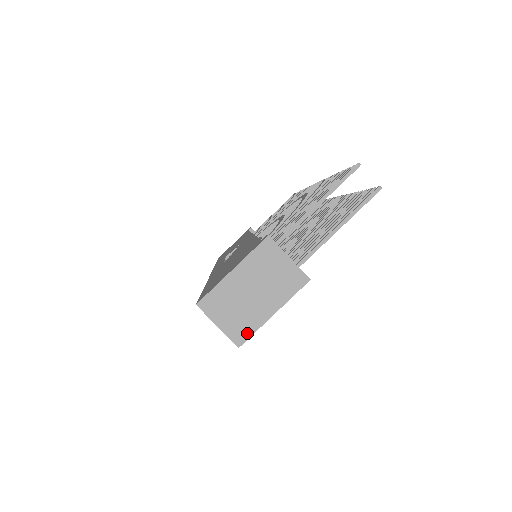
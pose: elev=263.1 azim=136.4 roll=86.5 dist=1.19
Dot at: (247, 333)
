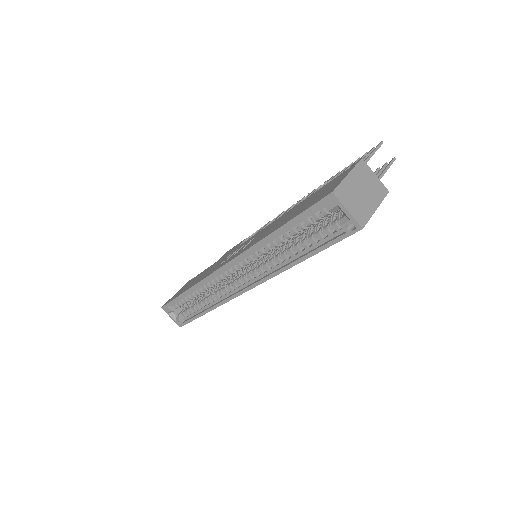
Dot at: (365, 219)
